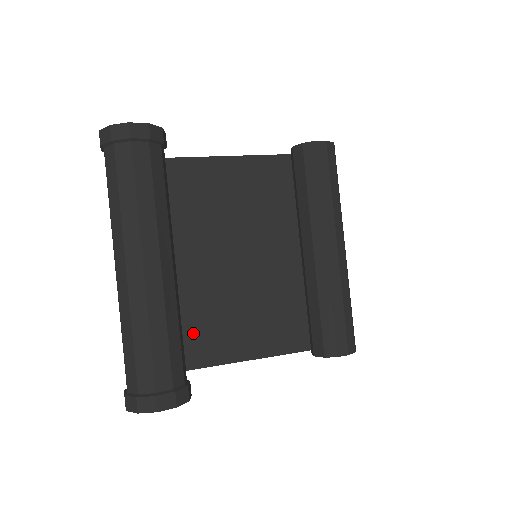
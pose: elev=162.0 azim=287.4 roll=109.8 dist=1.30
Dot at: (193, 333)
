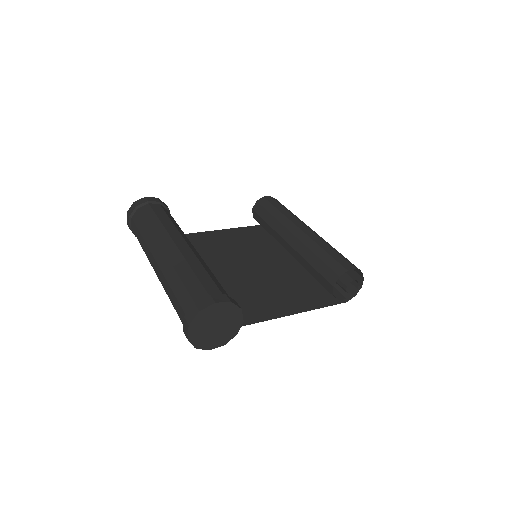
Dot at: occluded
